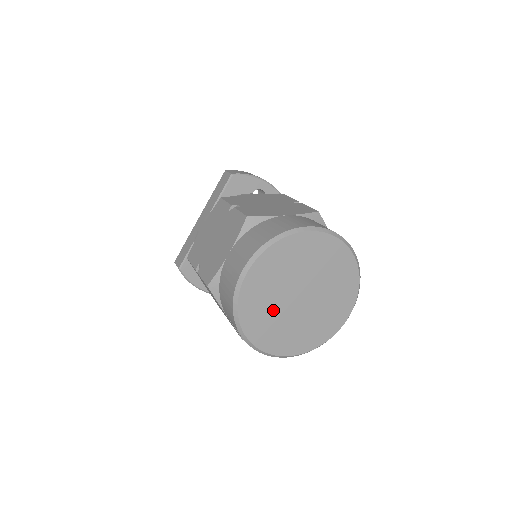
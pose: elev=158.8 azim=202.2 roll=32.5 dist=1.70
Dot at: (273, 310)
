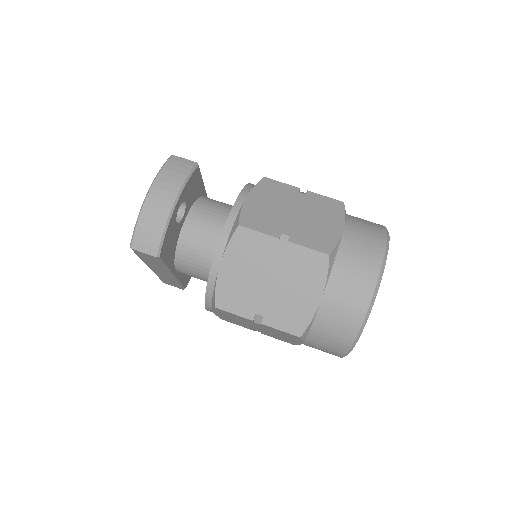
Dot at: occluded
